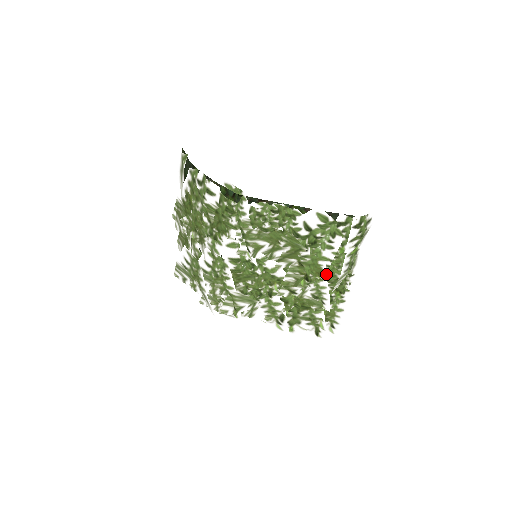
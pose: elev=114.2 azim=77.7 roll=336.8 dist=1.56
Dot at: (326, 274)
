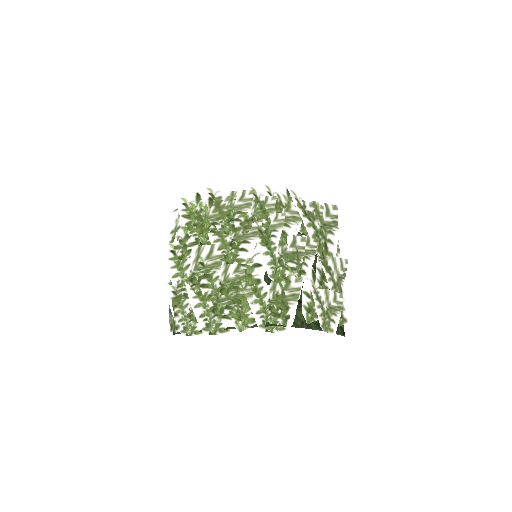
Dot at: occluded
